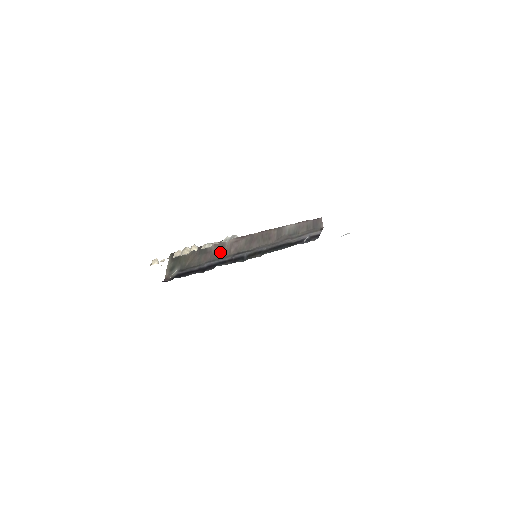
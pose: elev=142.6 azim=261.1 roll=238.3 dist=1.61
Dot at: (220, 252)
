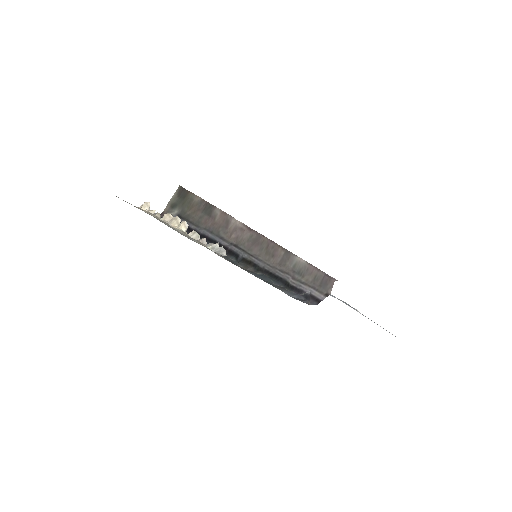
Dot at: (222, 227)
